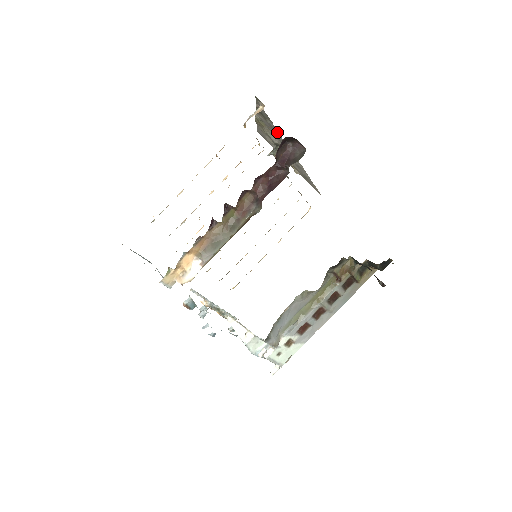
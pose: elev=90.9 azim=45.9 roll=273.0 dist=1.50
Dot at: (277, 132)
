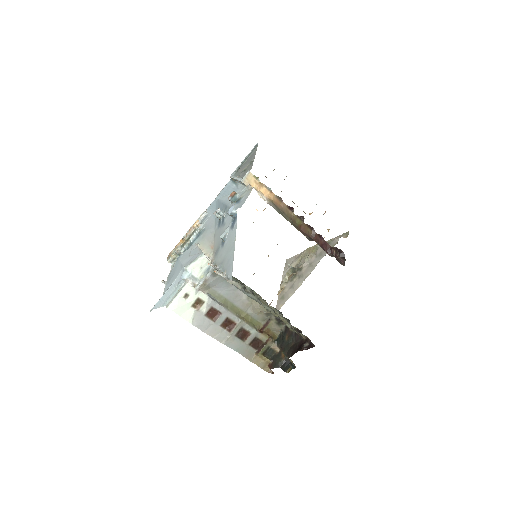
Dot at: (321, 258)
